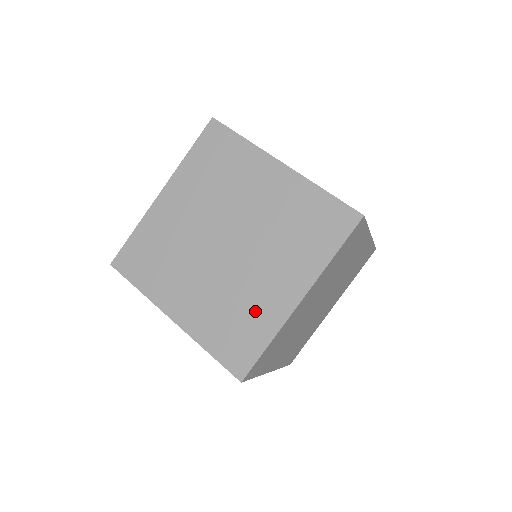
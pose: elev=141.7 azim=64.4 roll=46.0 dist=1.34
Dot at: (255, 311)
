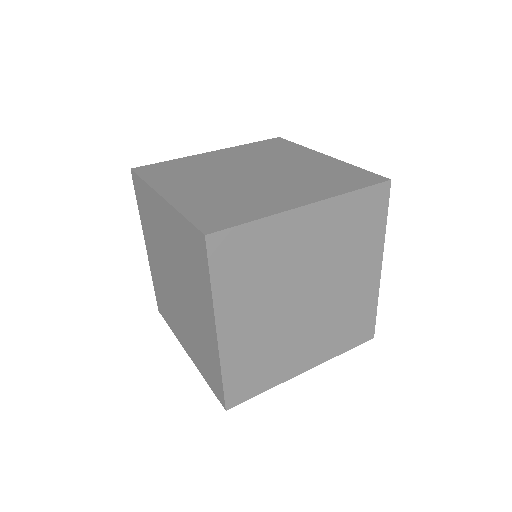
Dot at: (254, 203)
